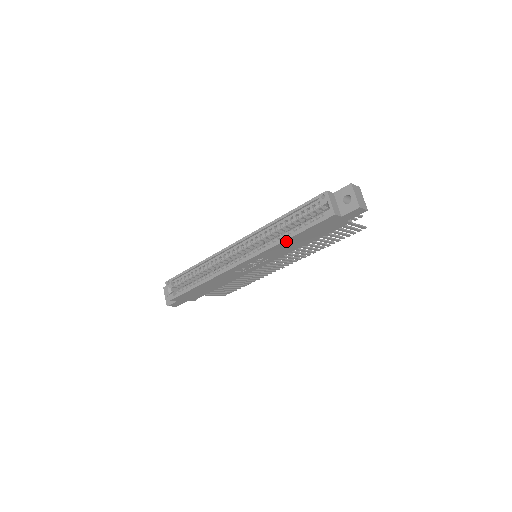
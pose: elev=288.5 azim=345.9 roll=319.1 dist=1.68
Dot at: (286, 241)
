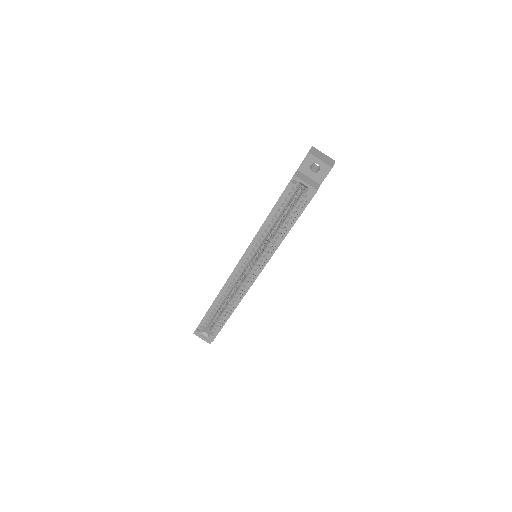
Dot at: (285, 236)
